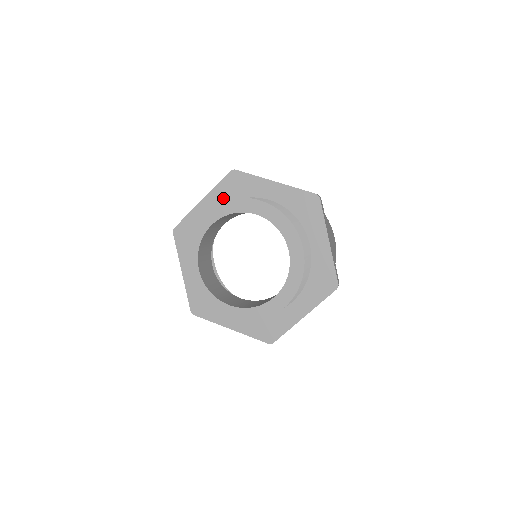
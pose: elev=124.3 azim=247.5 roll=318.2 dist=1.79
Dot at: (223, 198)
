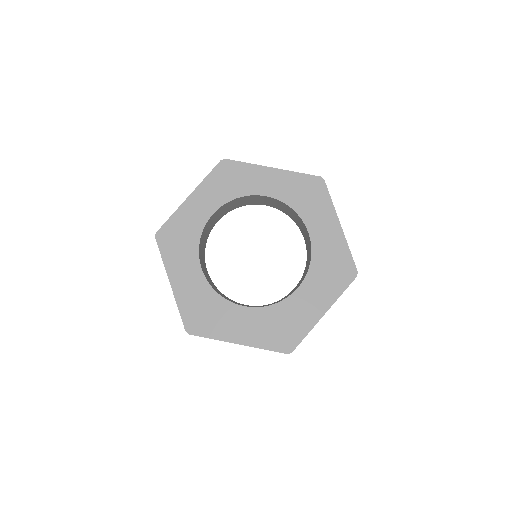
Dot at: (290, 187)
